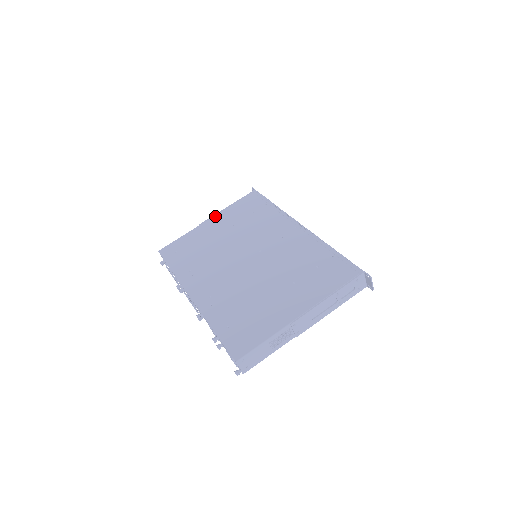
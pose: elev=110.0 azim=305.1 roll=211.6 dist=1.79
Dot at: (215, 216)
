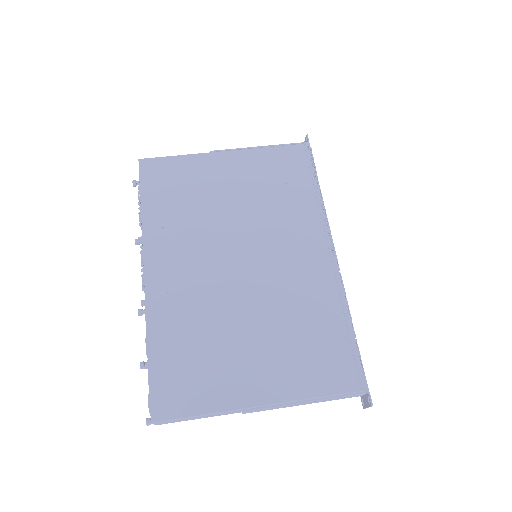
Dot at: (237, 151)
